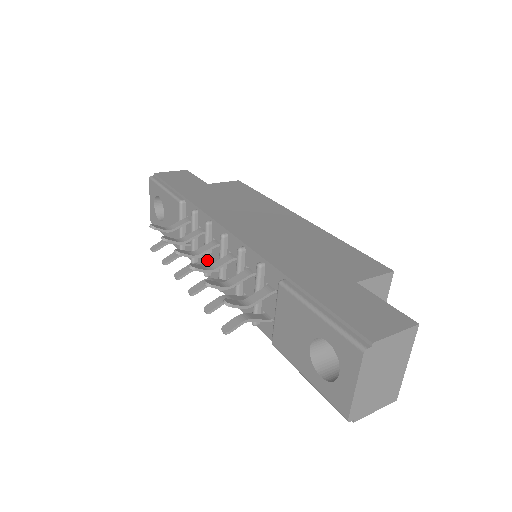
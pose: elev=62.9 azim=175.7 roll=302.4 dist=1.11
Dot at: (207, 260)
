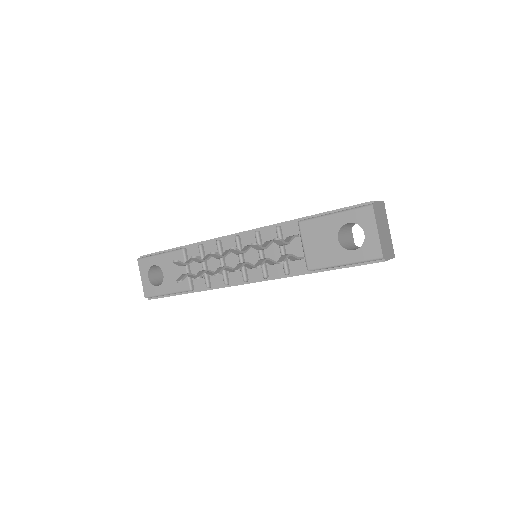
Dot at: (224, 270)
